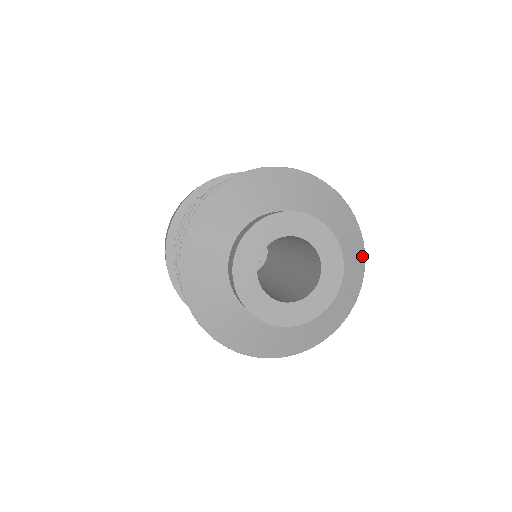
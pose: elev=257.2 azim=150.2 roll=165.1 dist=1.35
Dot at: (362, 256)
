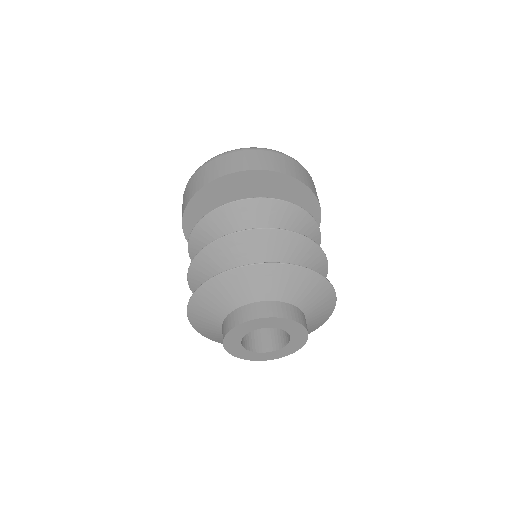
Dot at: (333, 306)
